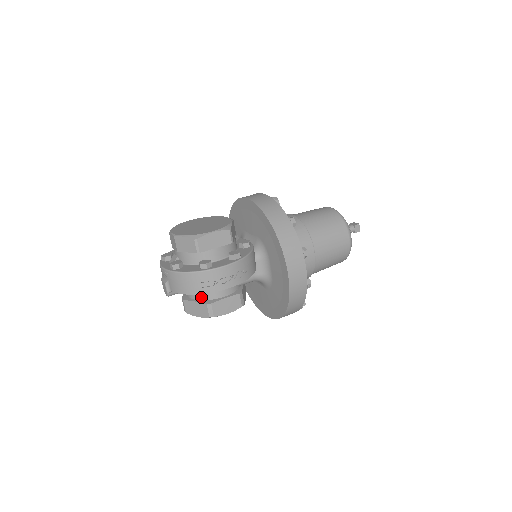
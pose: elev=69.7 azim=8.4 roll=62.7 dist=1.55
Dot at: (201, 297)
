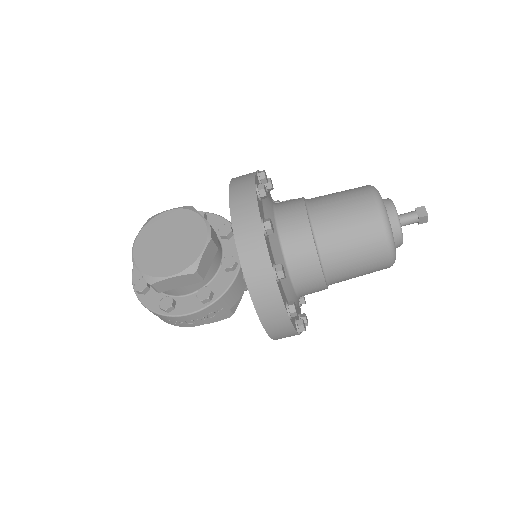
Dot at: occluded
